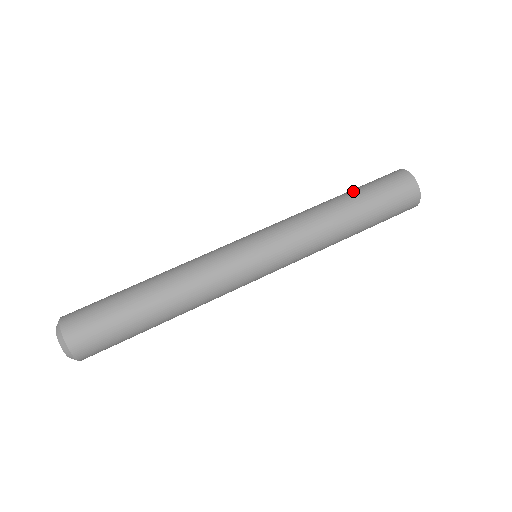
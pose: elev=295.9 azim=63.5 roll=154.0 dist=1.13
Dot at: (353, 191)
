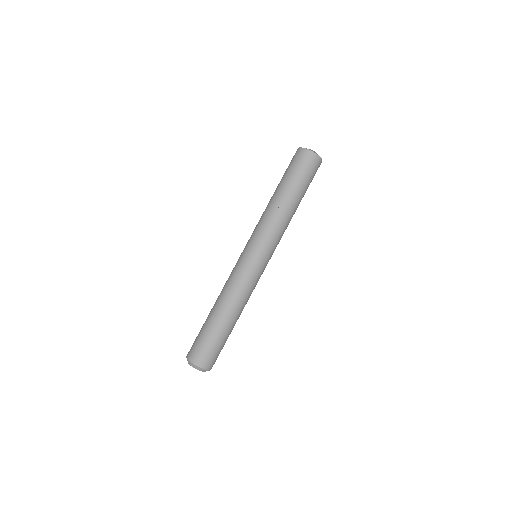
Dot at: (292, 187)
